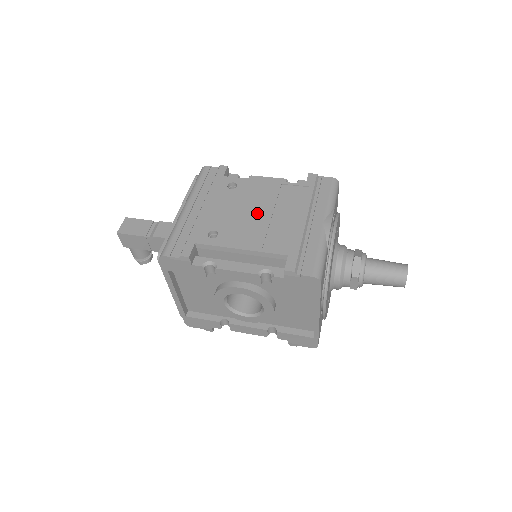
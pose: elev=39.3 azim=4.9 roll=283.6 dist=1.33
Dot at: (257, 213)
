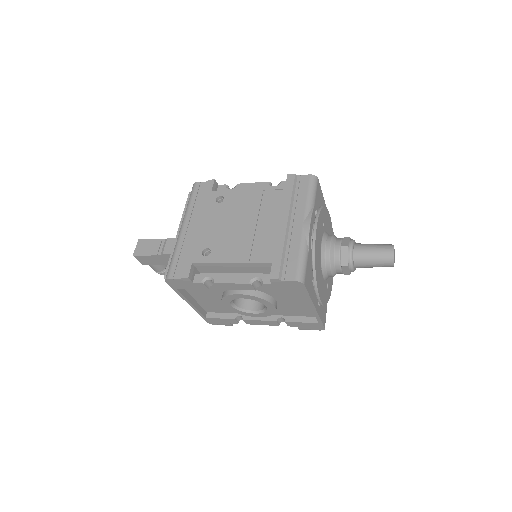
Dot at: (243, 224)
